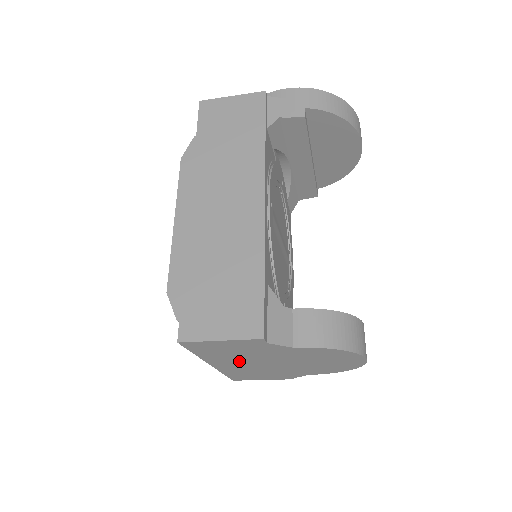
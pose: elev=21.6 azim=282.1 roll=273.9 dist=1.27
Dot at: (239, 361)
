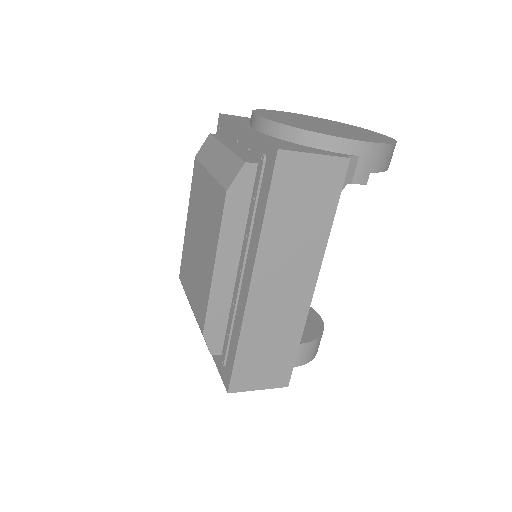
Dot at: occluded
